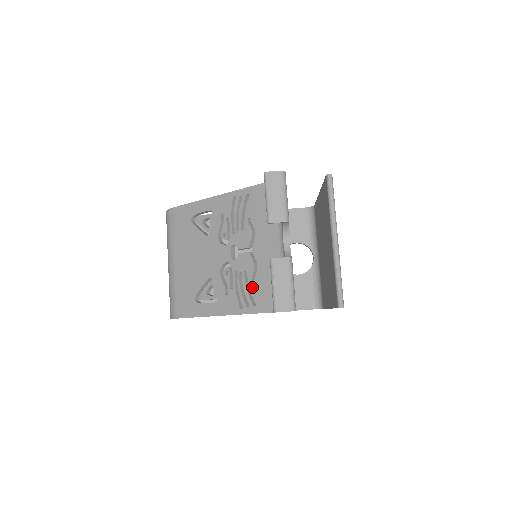
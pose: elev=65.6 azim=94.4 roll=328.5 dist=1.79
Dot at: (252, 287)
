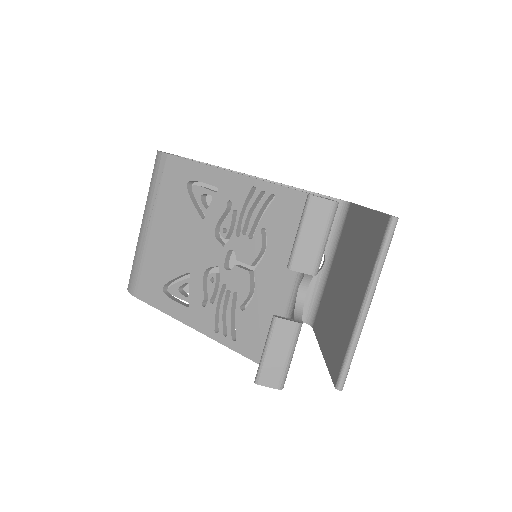
Dot at: (238, 316)
